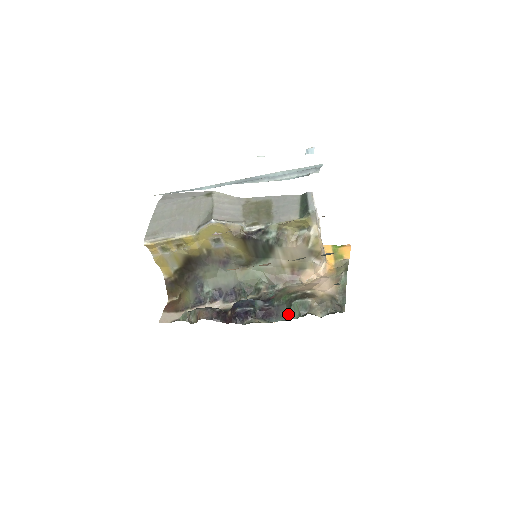
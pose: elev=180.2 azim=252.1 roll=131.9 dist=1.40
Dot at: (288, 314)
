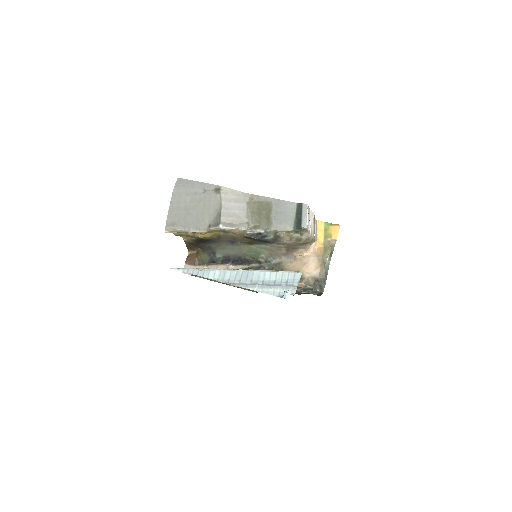
Dot at: occluded
